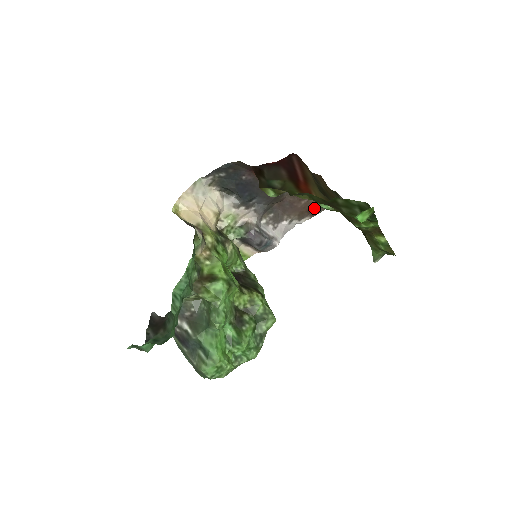
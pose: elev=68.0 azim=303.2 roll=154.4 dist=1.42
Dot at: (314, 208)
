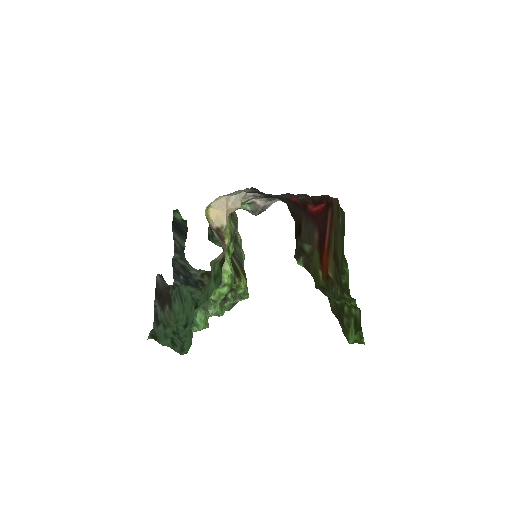
Dot at: occluded
